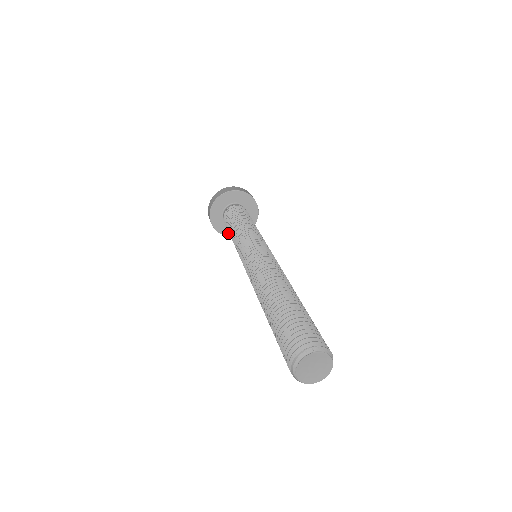
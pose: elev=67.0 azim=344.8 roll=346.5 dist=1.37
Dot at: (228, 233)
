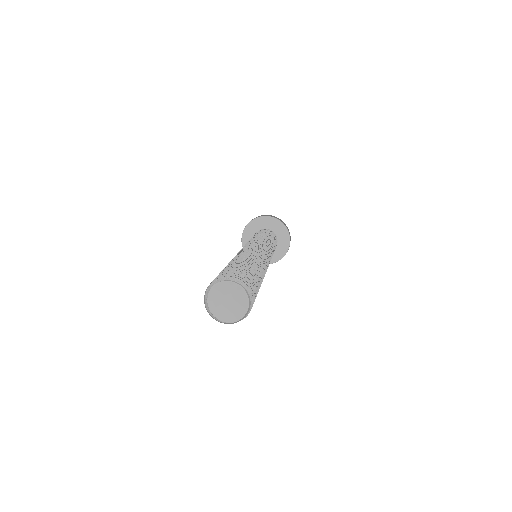
Dot at: (273, 260)
